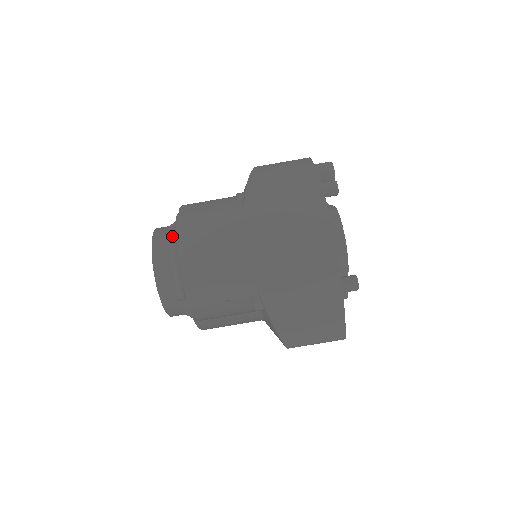
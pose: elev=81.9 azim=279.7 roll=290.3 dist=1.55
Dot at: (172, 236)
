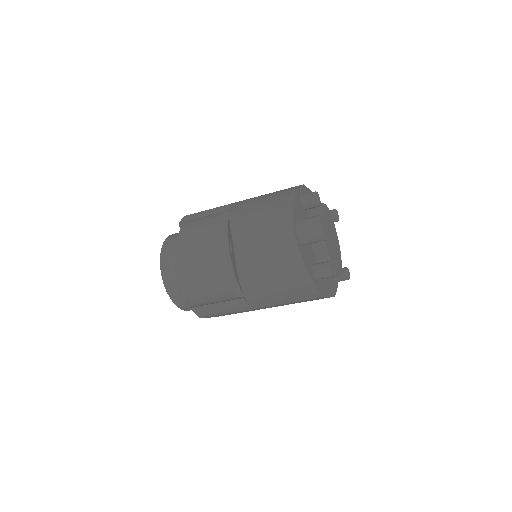
Dot at: occluded
